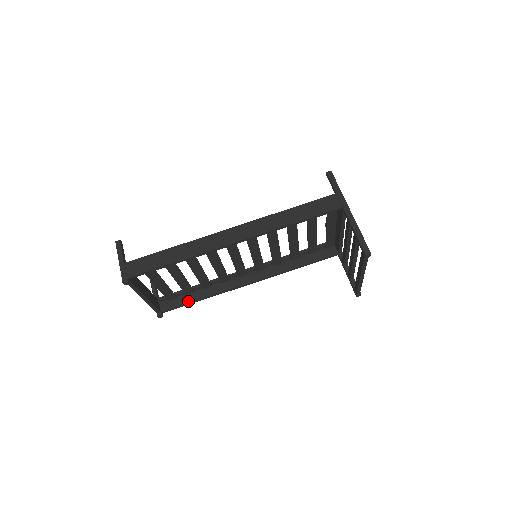
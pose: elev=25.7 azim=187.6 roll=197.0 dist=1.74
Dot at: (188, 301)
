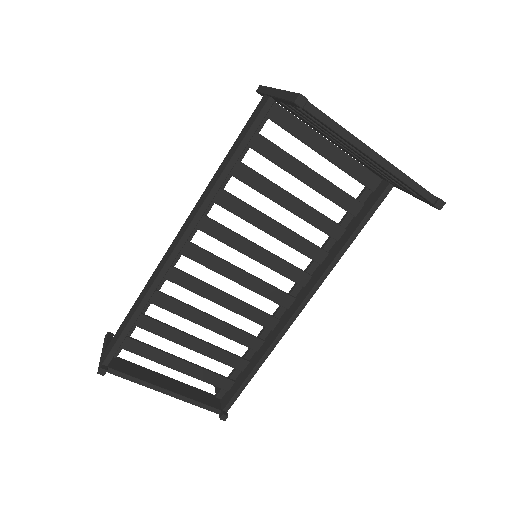
Dot at: (244, 378)
